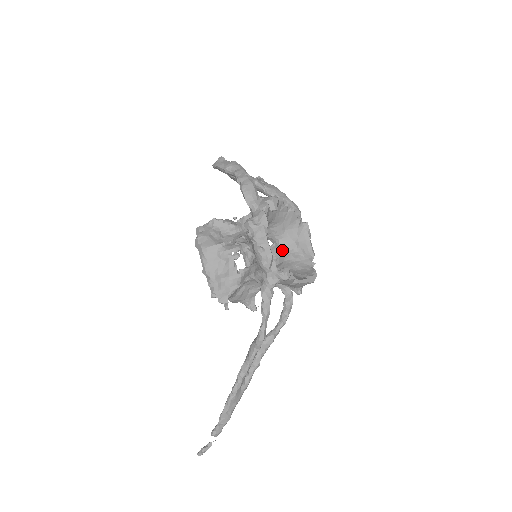
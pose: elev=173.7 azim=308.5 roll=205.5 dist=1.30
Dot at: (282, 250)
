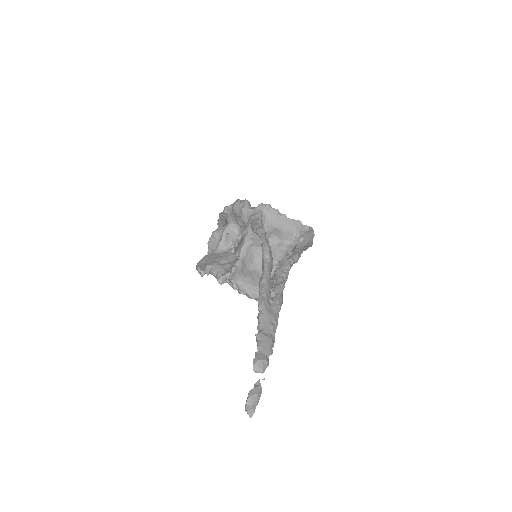
Dot at: occluded
